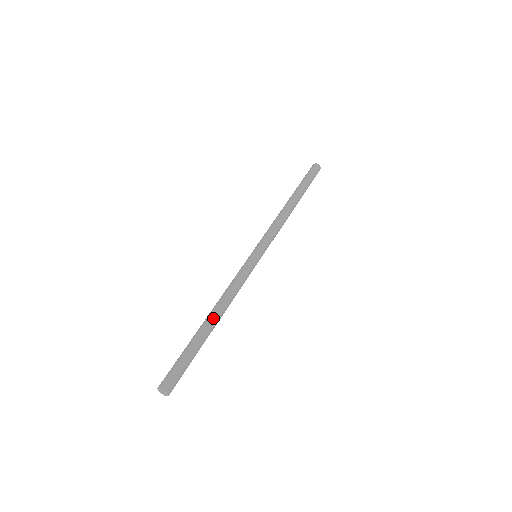
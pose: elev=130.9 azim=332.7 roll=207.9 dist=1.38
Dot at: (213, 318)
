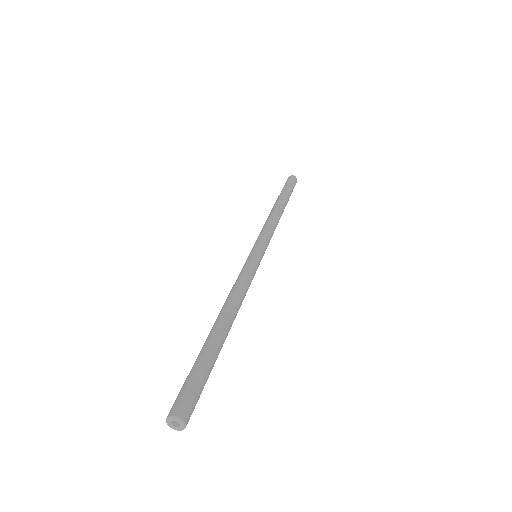
Dot at: (225, 320)
